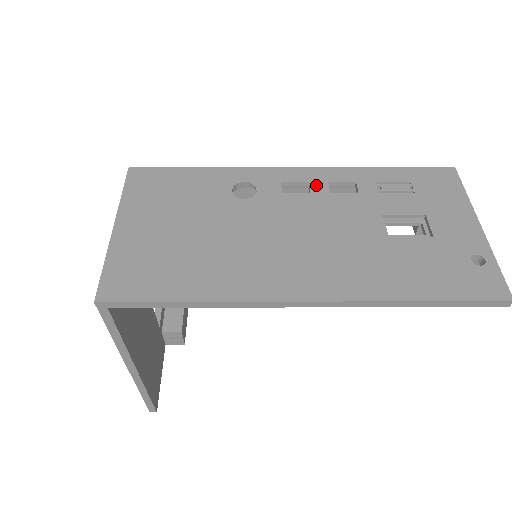
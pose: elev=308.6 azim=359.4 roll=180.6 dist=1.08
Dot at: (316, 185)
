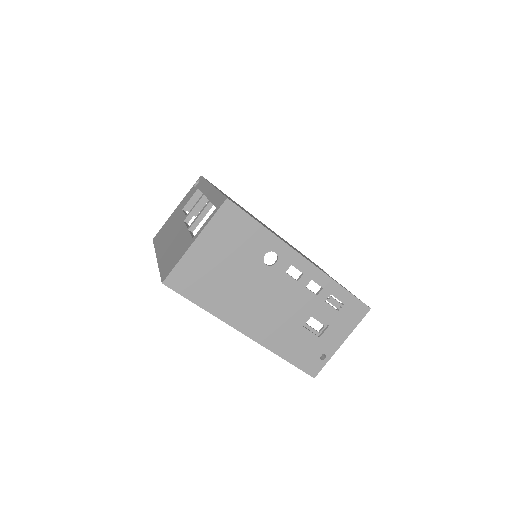
Dot at: (304, 278)
